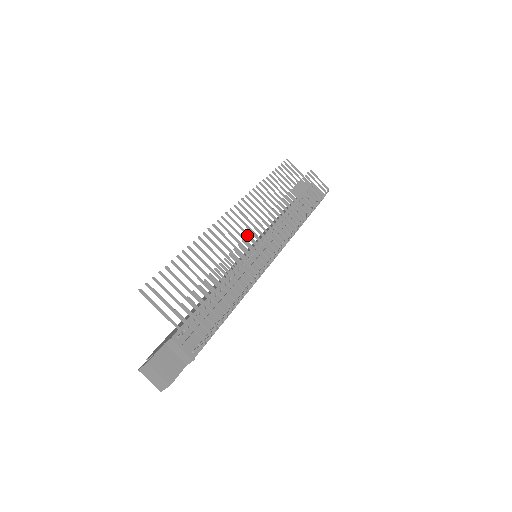
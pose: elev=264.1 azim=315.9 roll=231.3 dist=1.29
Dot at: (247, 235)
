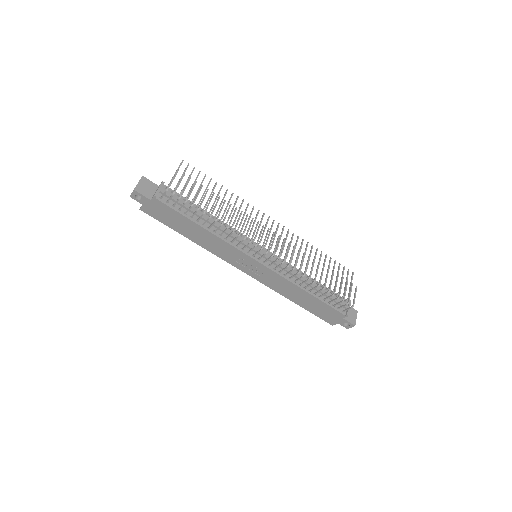
Dot at: occluded
